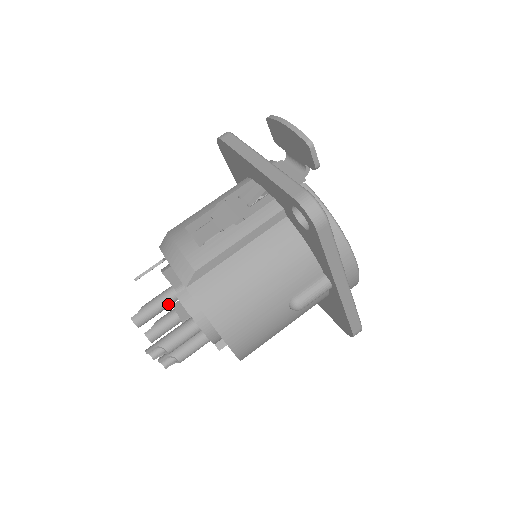
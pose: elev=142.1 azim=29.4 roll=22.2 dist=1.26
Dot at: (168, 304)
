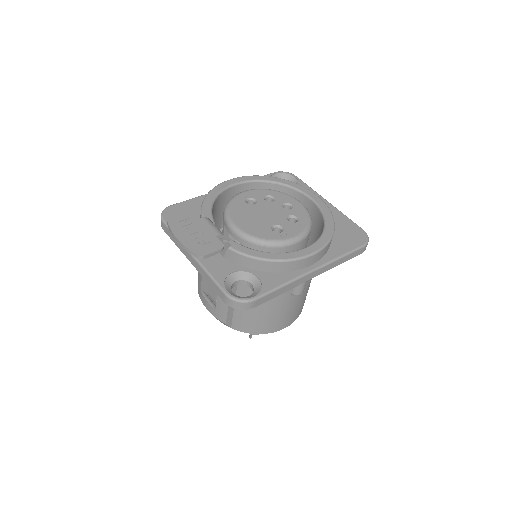
Dot at: occluded
